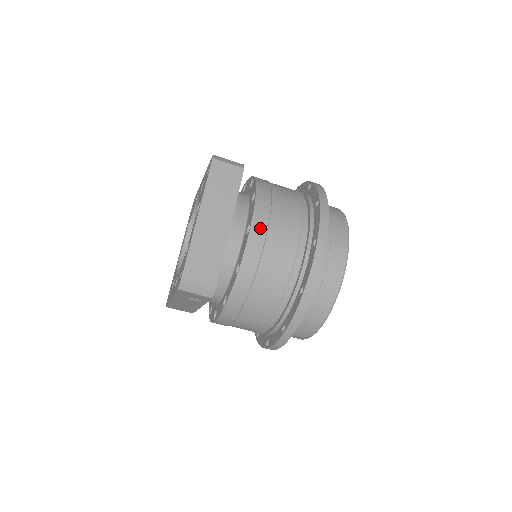
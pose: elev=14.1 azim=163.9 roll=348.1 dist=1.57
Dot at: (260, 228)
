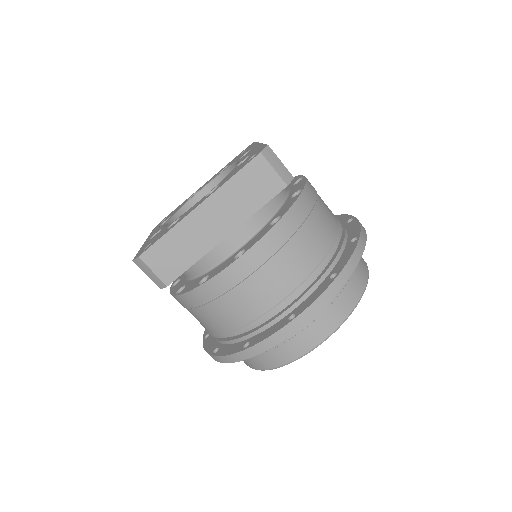
Dot at: (249, 264)
